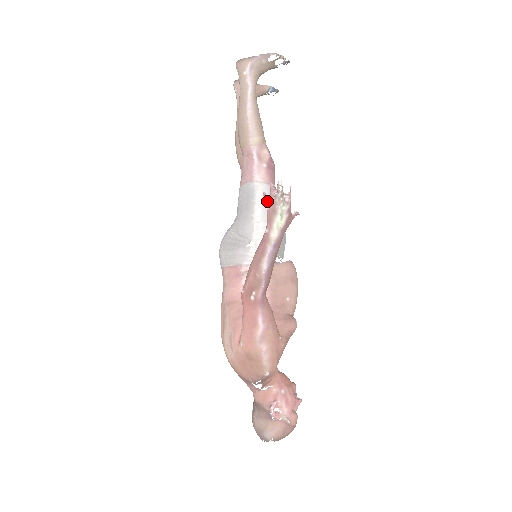
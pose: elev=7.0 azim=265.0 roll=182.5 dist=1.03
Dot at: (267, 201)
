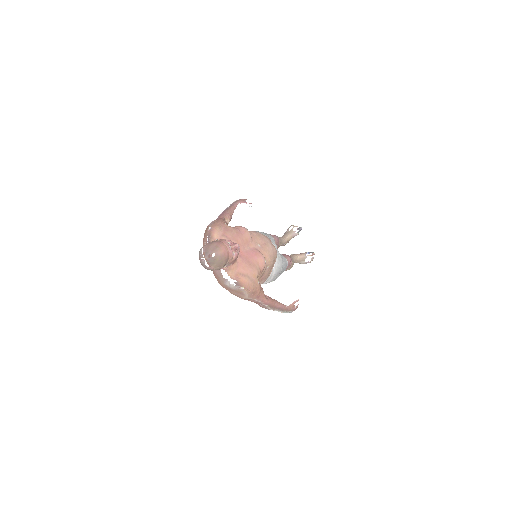
Dot at: occluded
